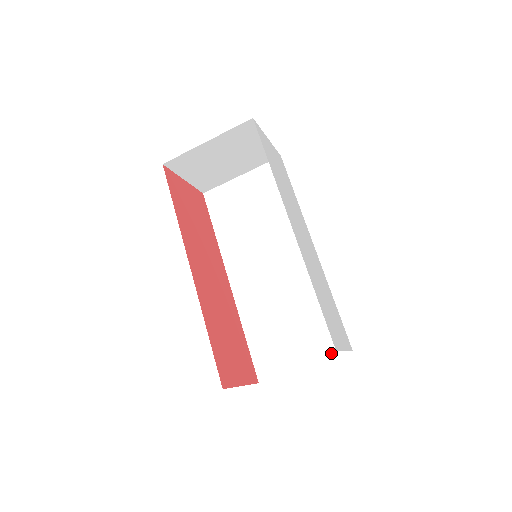
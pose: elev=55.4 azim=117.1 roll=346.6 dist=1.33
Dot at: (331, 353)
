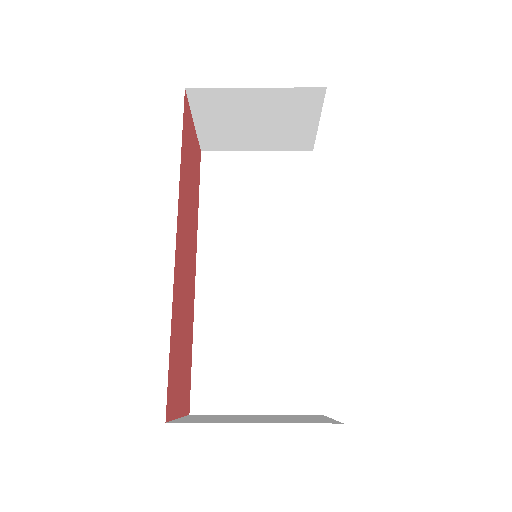
Dot at: (296, 408)
